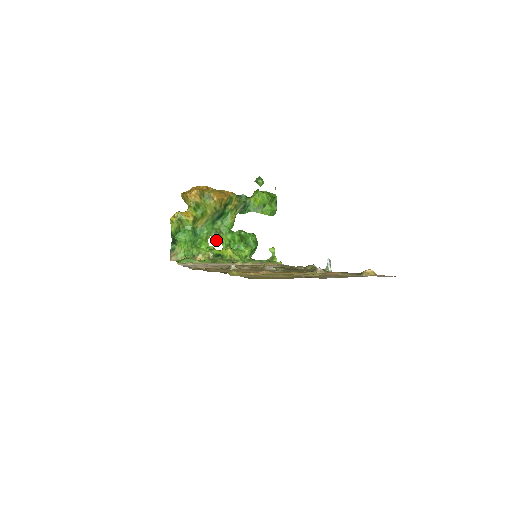
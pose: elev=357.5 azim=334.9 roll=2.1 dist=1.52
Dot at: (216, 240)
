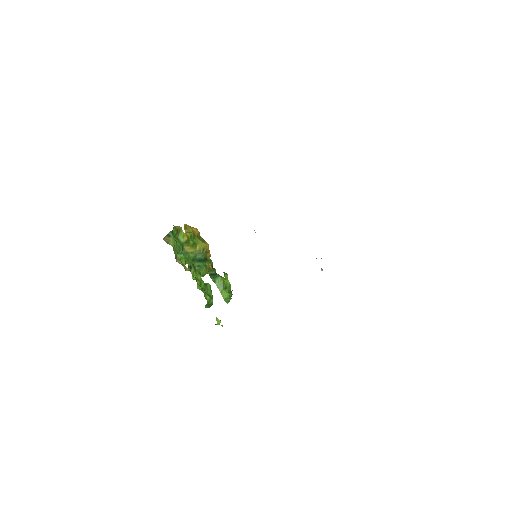
Dot at: (190, 270)
